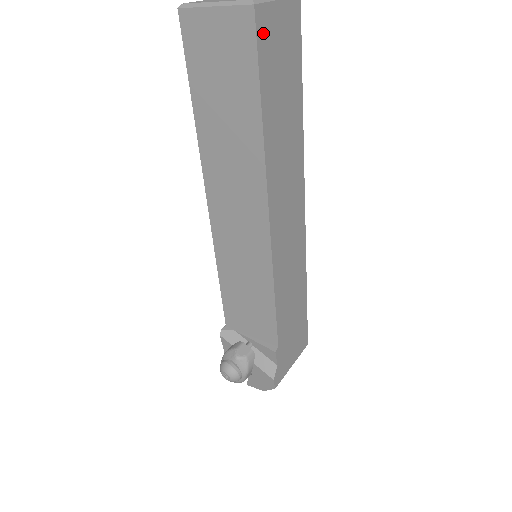
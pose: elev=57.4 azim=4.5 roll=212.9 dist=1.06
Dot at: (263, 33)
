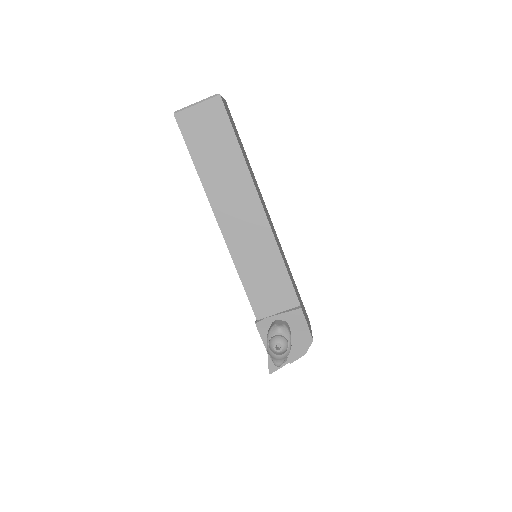
Dot at: (226, 109)
